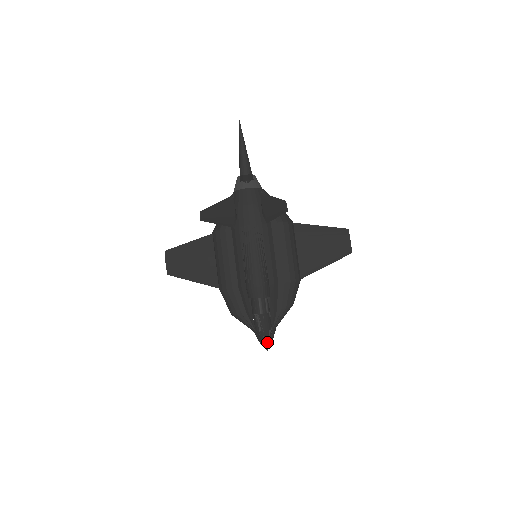
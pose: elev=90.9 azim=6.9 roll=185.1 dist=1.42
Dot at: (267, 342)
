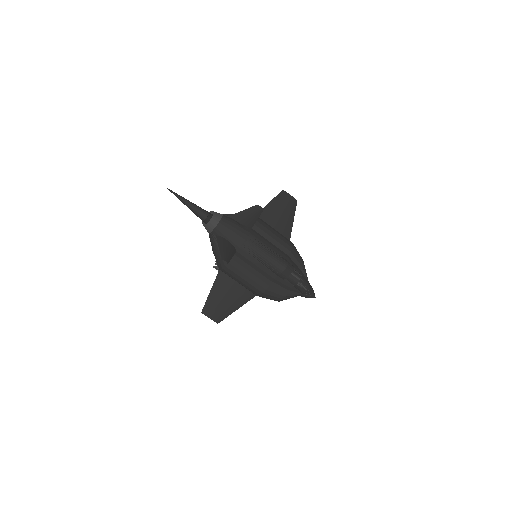
Dot at: (313, 293)
